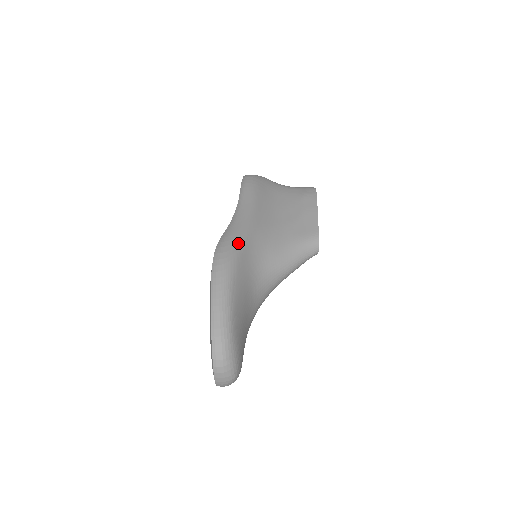
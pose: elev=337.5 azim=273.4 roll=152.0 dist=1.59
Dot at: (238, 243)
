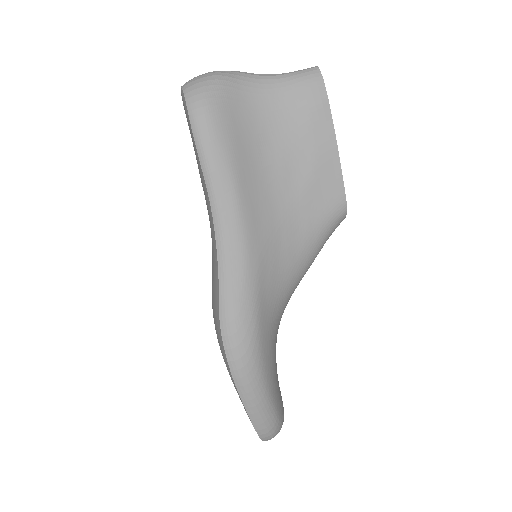
Dot at: (250, 312)
